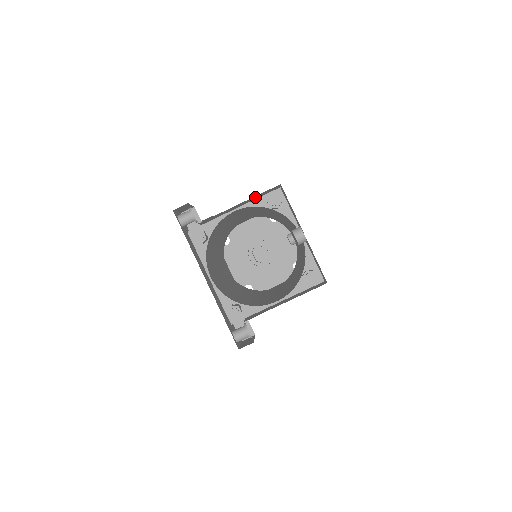
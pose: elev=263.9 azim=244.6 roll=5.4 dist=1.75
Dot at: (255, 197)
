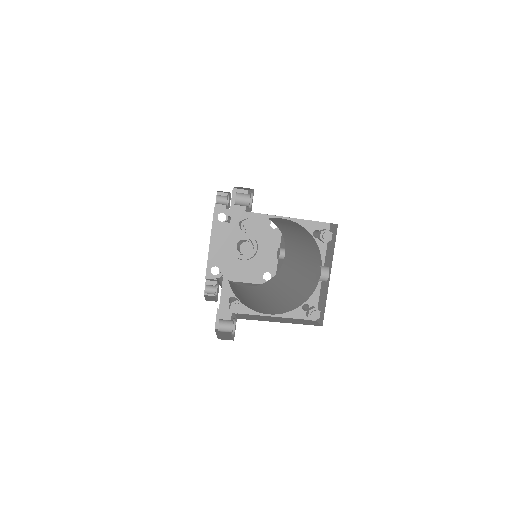
Dot at: occluded
